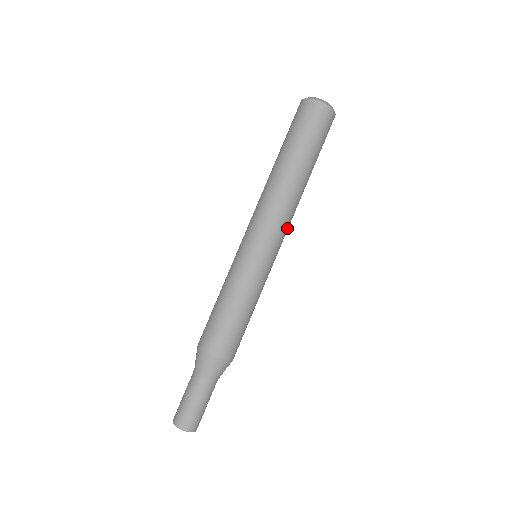
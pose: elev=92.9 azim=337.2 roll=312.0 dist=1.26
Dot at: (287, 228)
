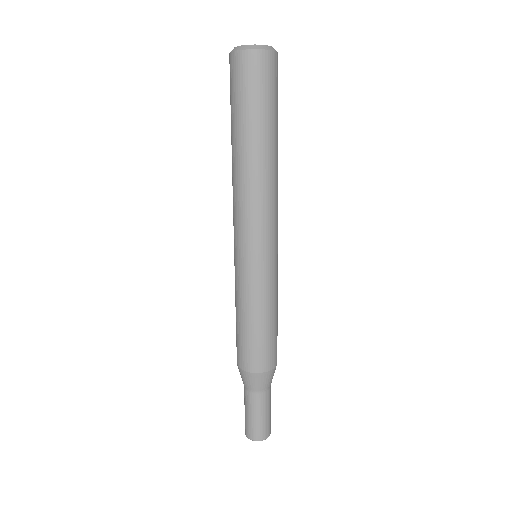
Dot at: occluded
